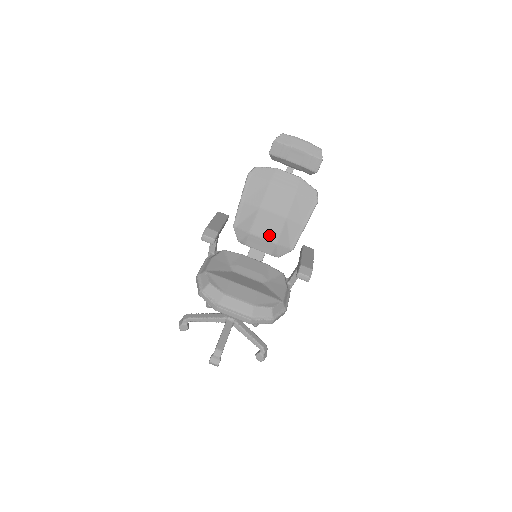
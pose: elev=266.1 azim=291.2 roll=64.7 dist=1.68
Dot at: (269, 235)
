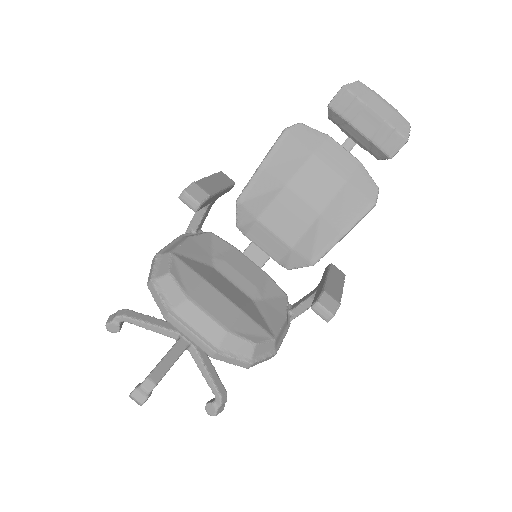
Dot at: (285, 232)
